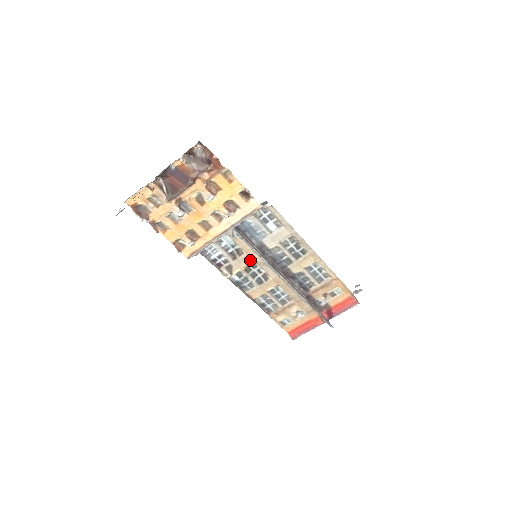
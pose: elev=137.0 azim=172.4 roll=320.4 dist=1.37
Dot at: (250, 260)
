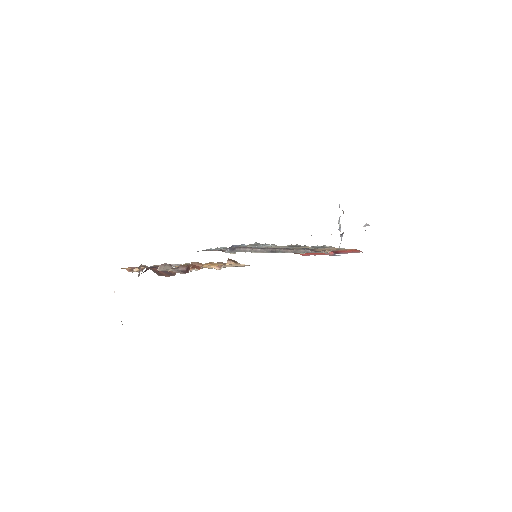
Dot at: occluded
